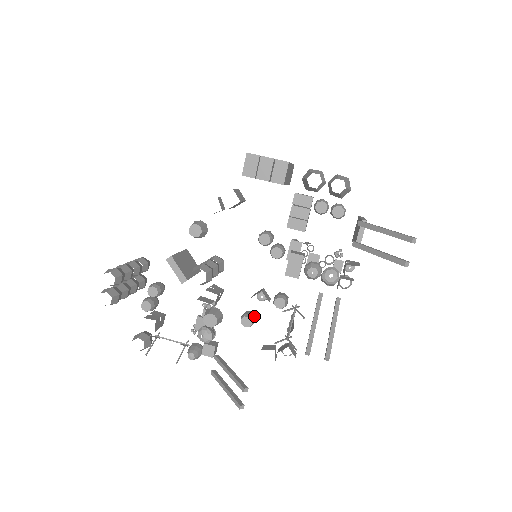
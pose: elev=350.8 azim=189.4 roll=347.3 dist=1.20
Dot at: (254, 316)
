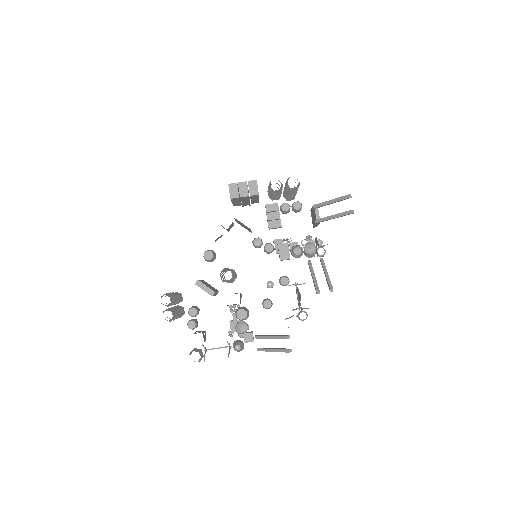
Dot at: (270, 300)
